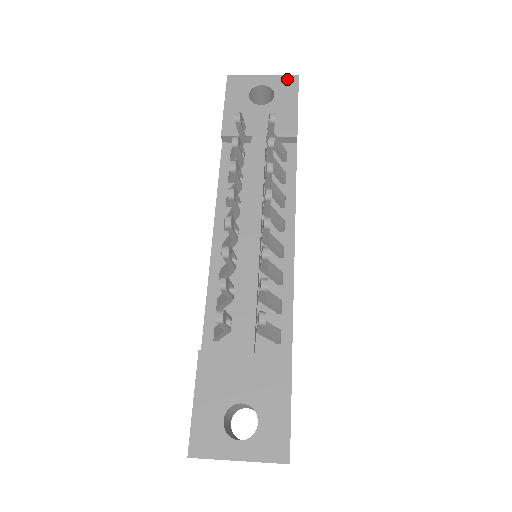
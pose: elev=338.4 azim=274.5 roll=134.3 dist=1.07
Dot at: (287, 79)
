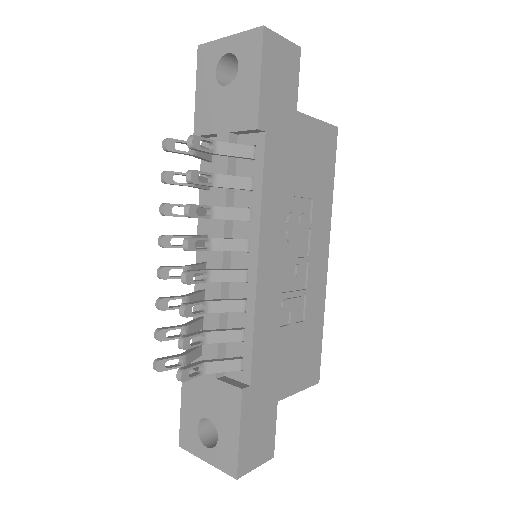
Dot at: (251, 37)
